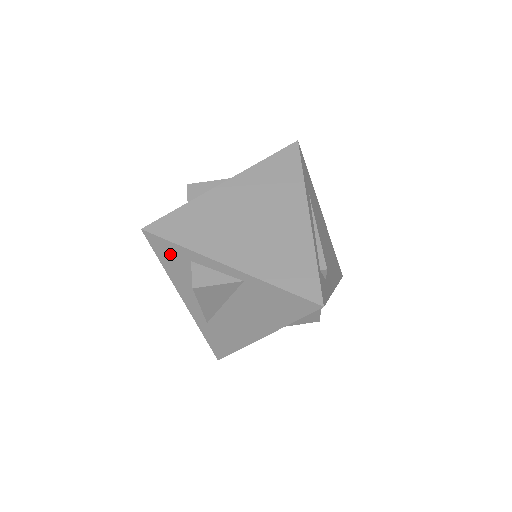
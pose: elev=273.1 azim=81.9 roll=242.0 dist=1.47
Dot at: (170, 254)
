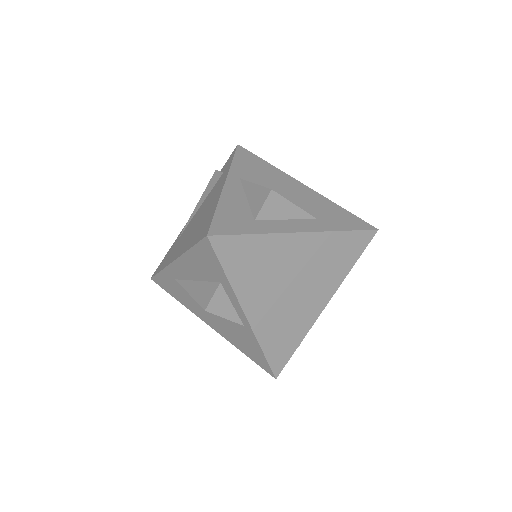
Dot at: (209, 262)
